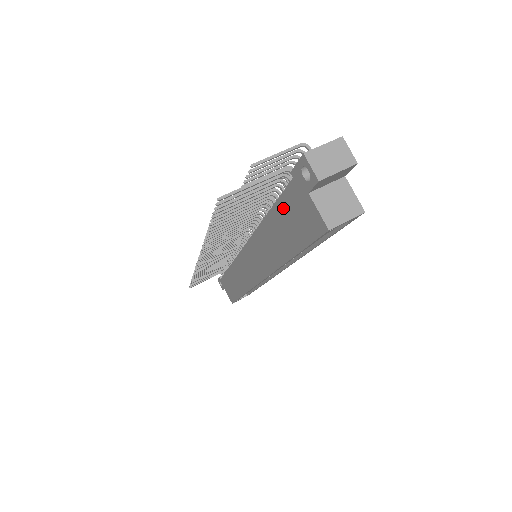
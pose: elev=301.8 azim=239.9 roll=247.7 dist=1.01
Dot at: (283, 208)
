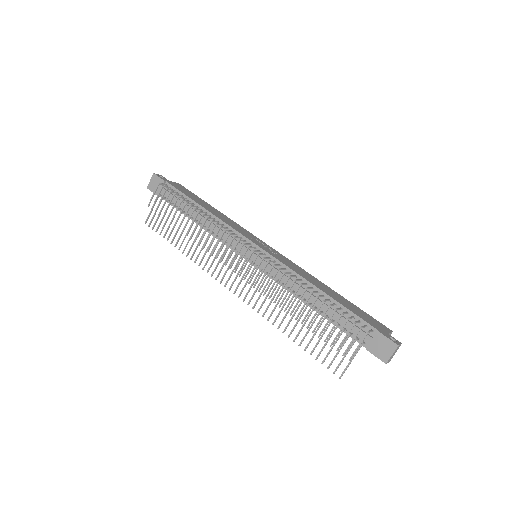
Dot at: (342, 329)
